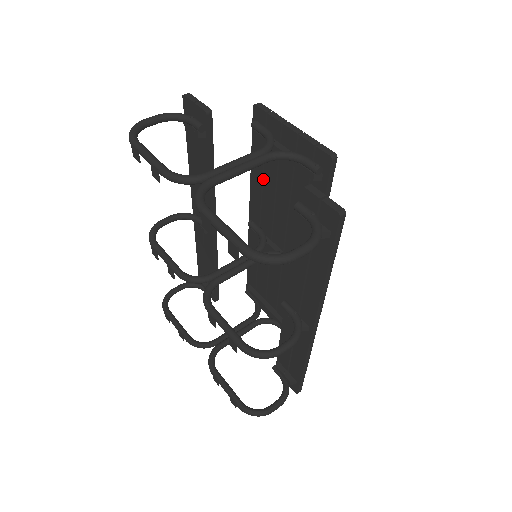
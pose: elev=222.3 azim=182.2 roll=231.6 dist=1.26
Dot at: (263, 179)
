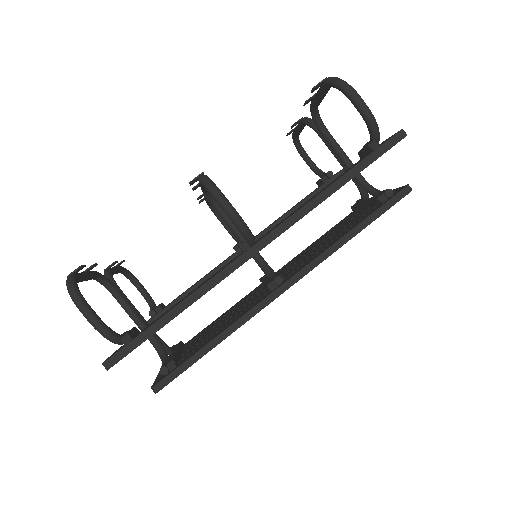
Dot at: (323, 238)
